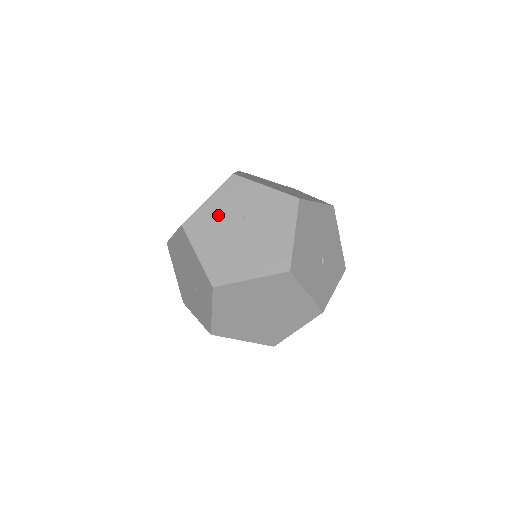
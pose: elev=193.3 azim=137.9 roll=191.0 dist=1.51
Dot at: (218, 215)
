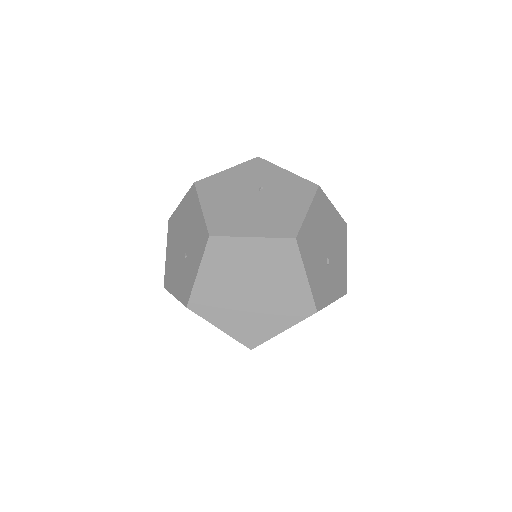
Dot at: (234, 182)
